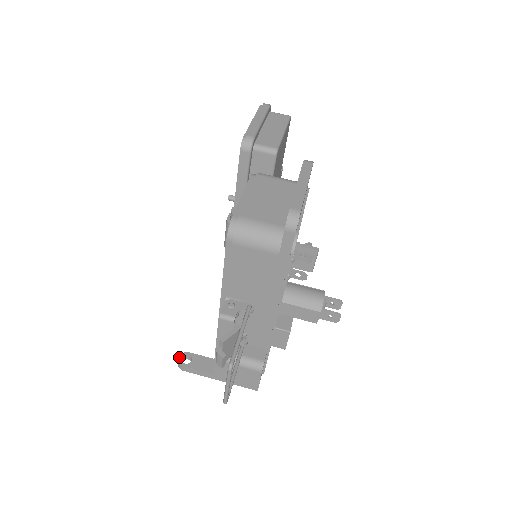
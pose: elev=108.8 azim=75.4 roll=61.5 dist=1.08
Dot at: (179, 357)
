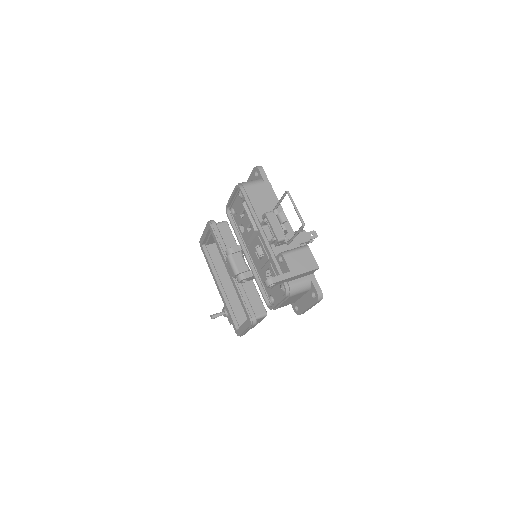
Dot at: (265, 281)
